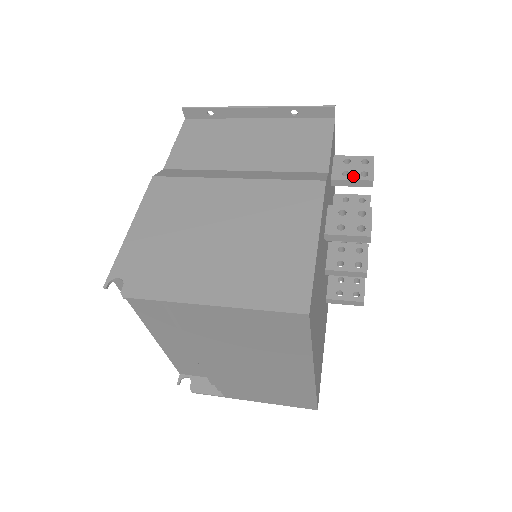
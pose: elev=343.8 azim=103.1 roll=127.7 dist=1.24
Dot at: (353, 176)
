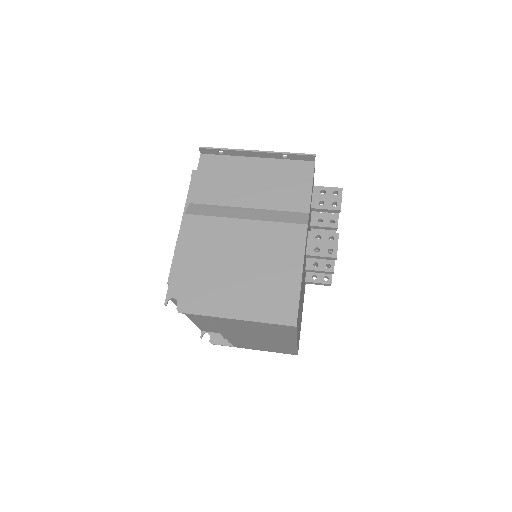
Dot at: (327, 206)
